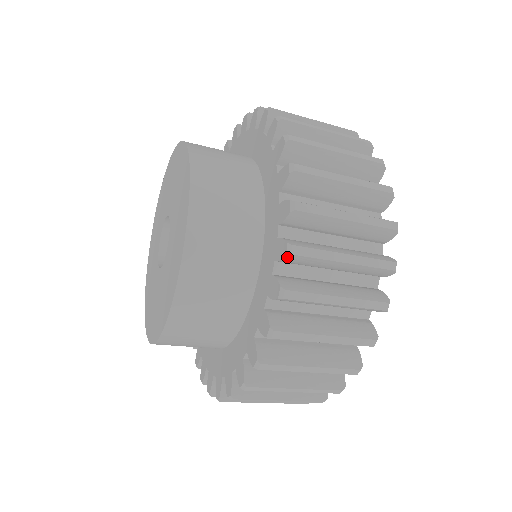
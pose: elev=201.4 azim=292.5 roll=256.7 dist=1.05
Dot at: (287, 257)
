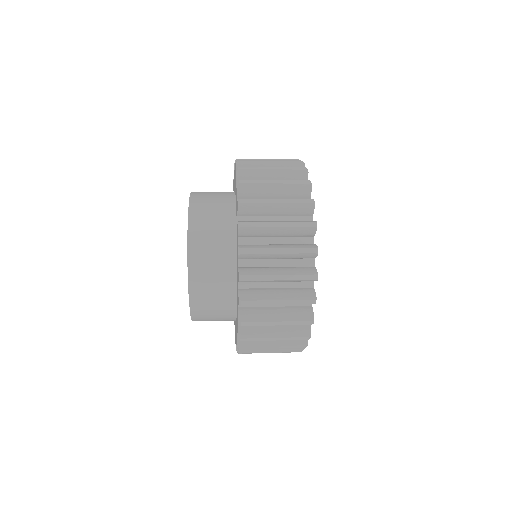
Dot at: (239, 339)
